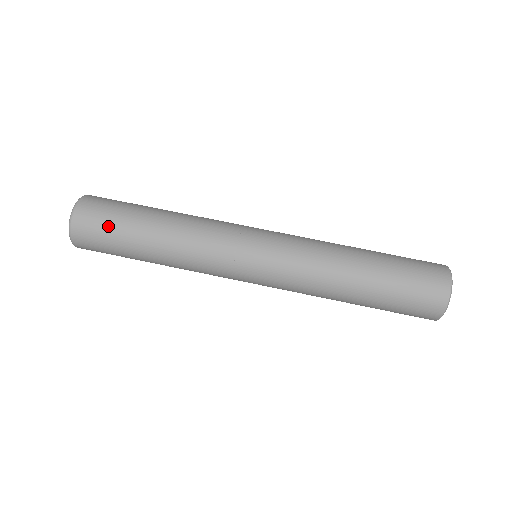
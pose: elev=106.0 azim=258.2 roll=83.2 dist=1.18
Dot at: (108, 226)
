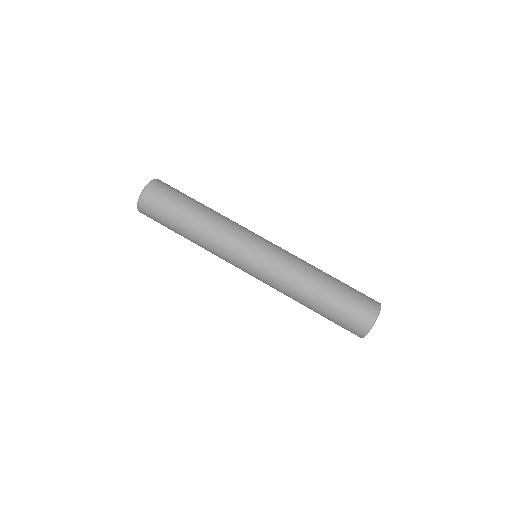
Dot at: (164, 207)
